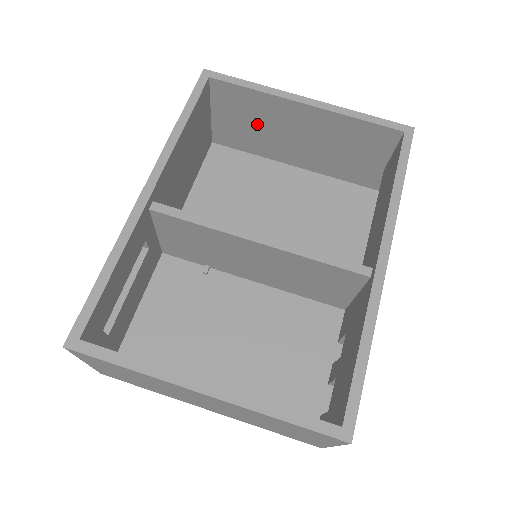
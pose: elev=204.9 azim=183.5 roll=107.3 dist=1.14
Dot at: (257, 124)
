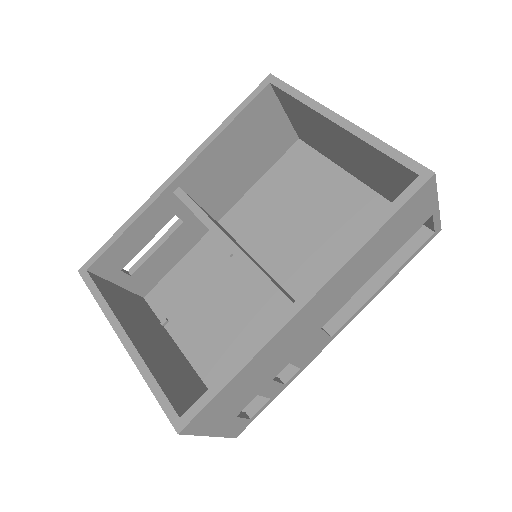
Dot at: (316, 131)
